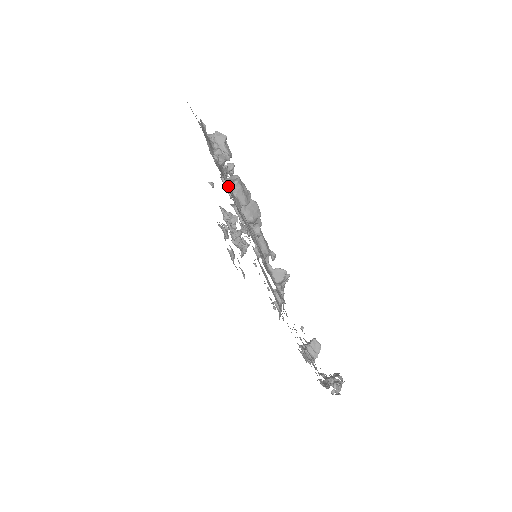
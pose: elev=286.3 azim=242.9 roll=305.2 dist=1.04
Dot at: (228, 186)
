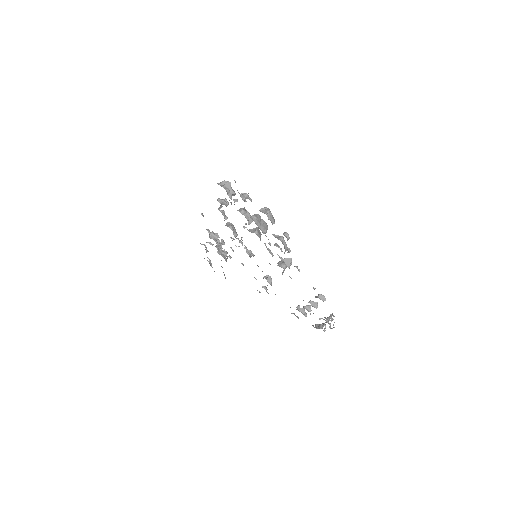
Dot at: occluded
